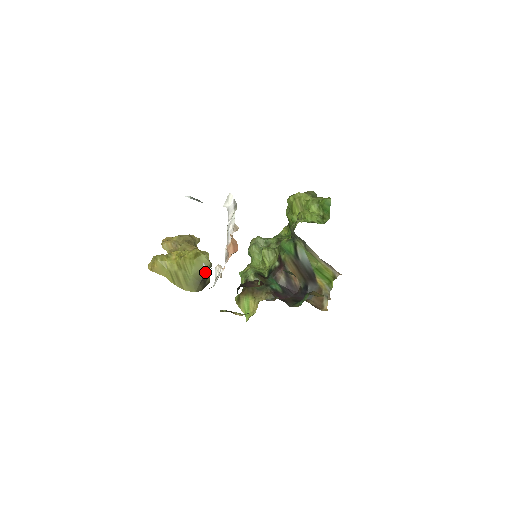
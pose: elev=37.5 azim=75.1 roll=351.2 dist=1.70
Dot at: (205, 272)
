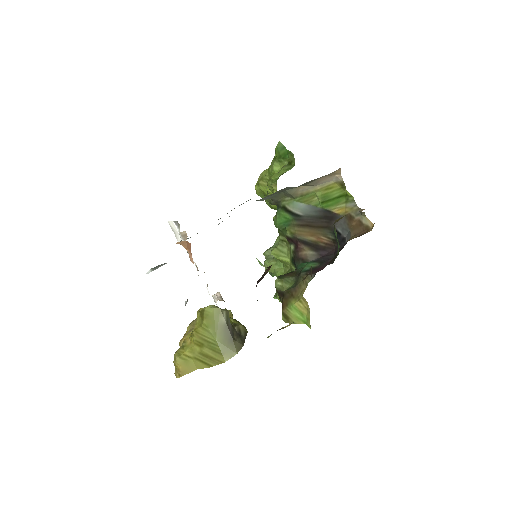
Dot at: (225, 323)
